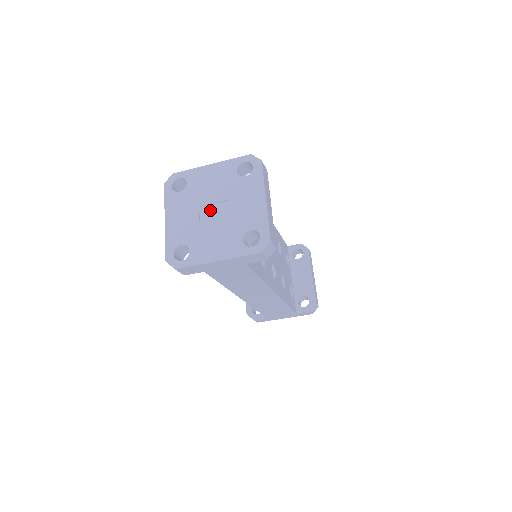
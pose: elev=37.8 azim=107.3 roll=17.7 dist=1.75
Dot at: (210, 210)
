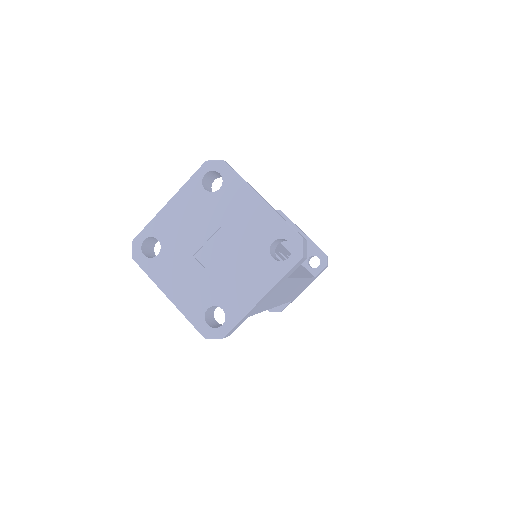
Dot at: (209, 251)
